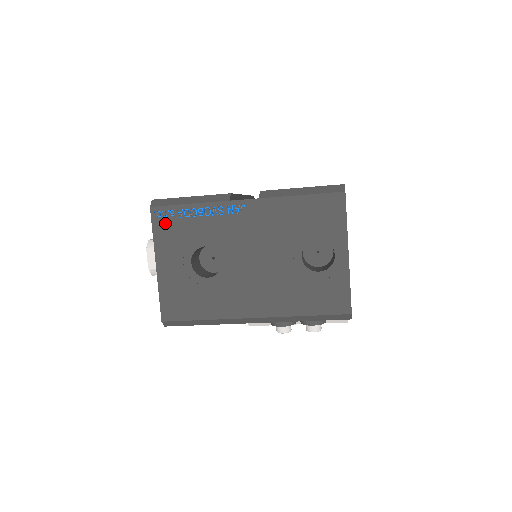
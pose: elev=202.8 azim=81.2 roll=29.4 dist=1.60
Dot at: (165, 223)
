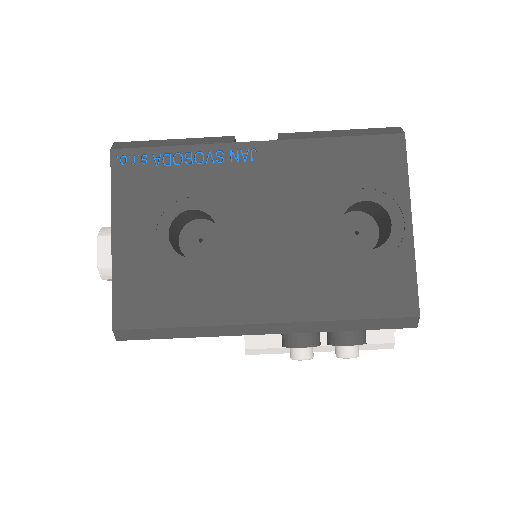
Dot at: (132, 173)
